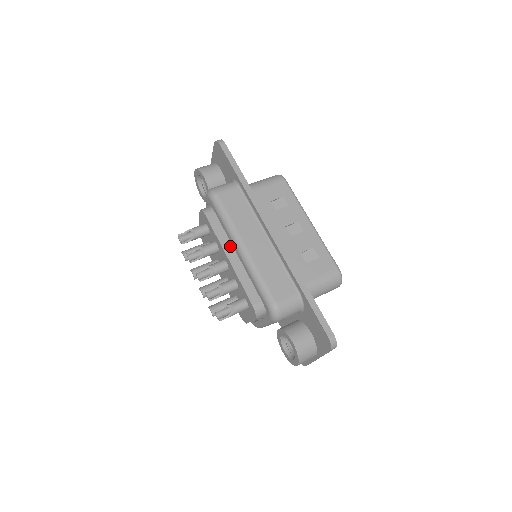
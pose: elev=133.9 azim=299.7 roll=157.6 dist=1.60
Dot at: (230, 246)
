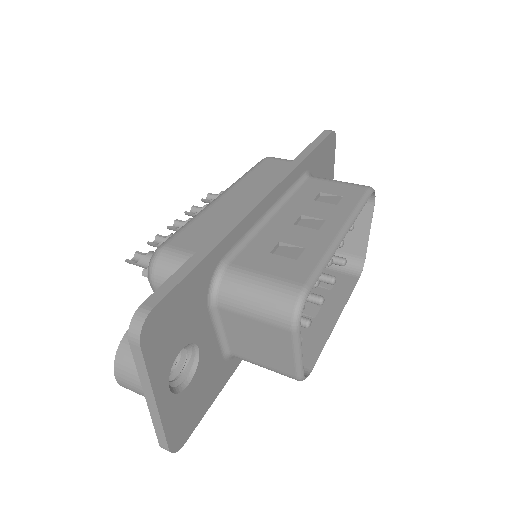
Dot at: occluded
